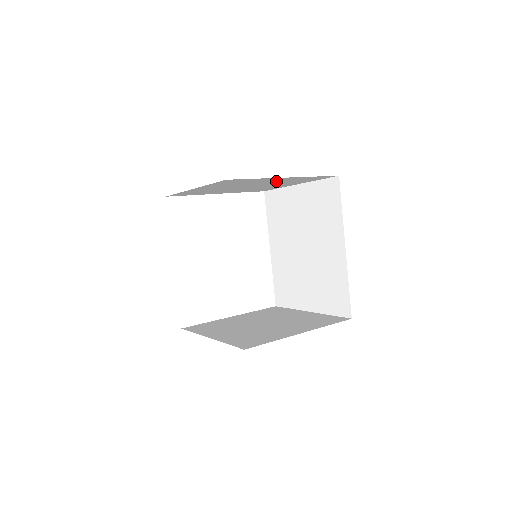
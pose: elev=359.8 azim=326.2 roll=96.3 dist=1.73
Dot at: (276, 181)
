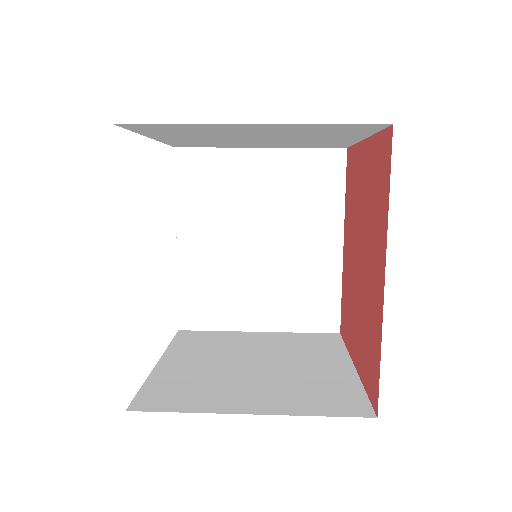
Dot at: (316, 139)
